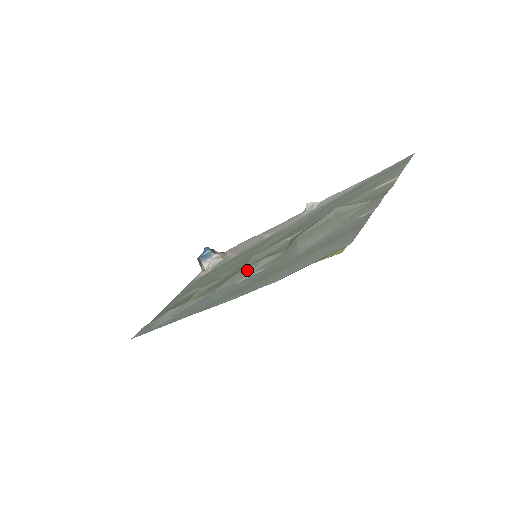
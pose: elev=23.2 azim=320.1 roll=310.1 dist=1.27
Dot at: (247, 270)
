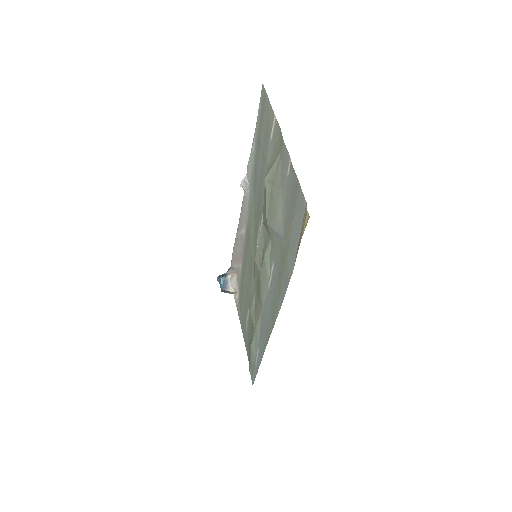
Dot at: (264, 274)
